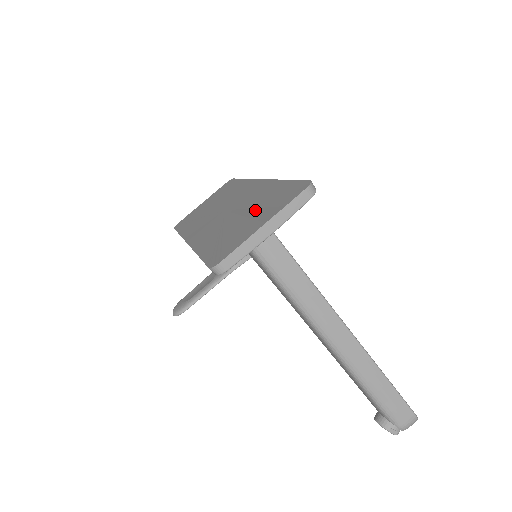
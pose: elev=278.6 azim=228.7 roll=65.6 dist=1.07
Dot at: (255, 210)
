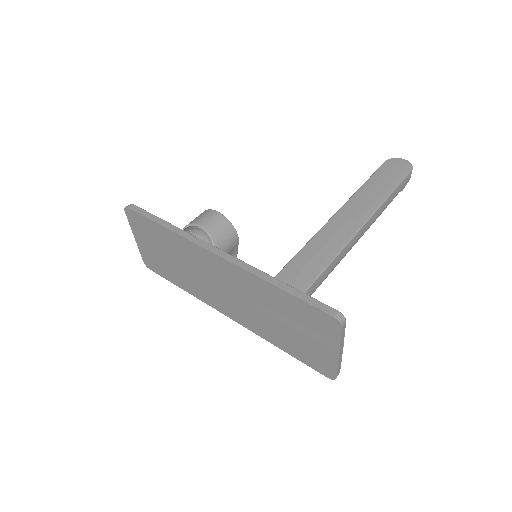
Dot at: (292, 322)
